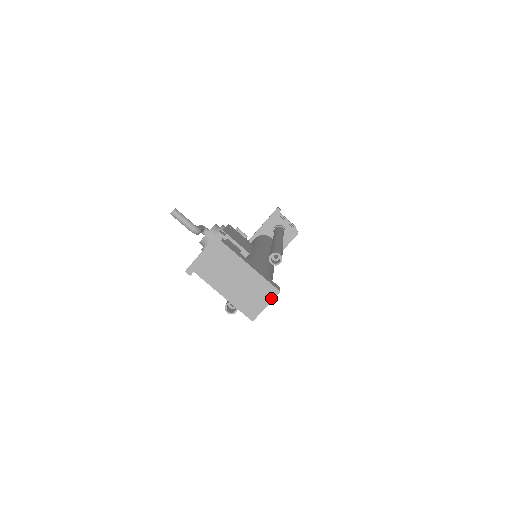
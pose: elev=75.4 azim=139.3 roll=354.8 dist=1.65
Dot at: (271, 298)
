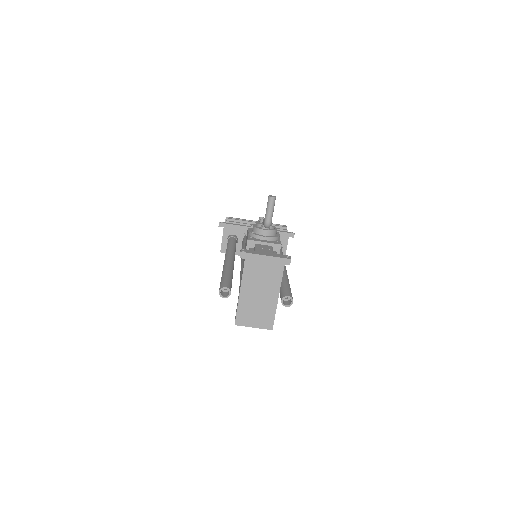
Dot at: (263, 327)
